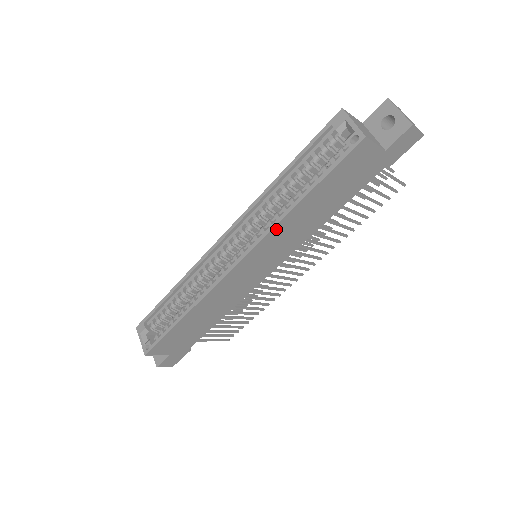
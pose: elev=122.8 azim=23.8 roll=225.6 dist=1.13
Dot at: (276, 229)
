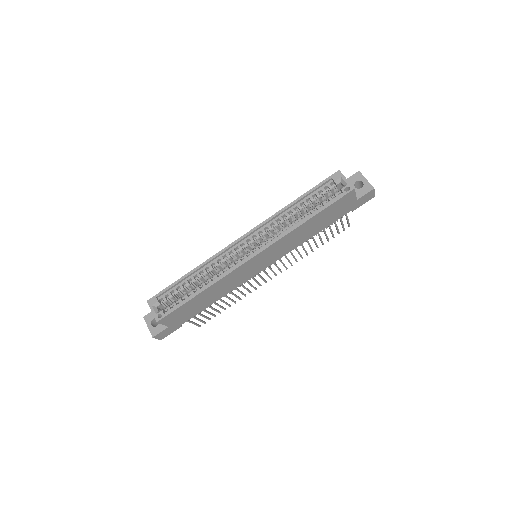
Dot at: (287, 236)
